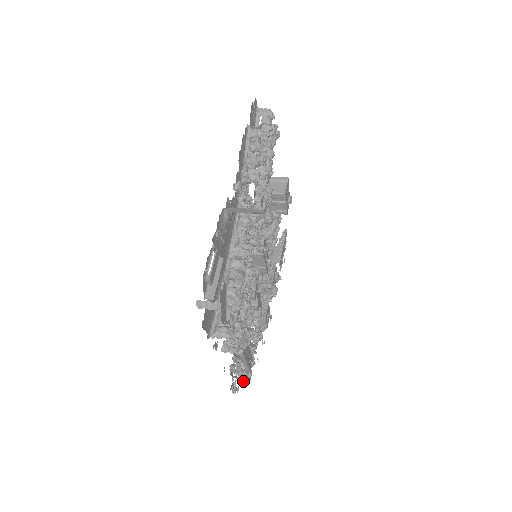
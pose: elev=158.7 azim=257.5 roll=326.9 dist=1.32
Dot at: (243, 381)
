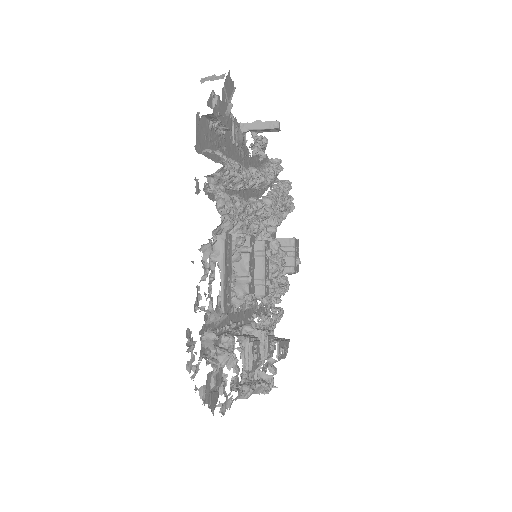
Dot at: (207, 343)
